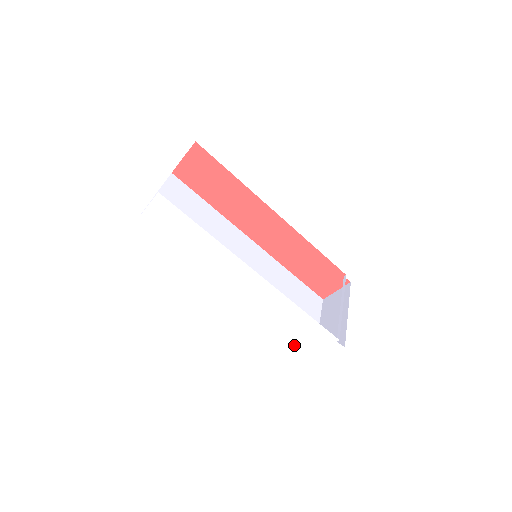
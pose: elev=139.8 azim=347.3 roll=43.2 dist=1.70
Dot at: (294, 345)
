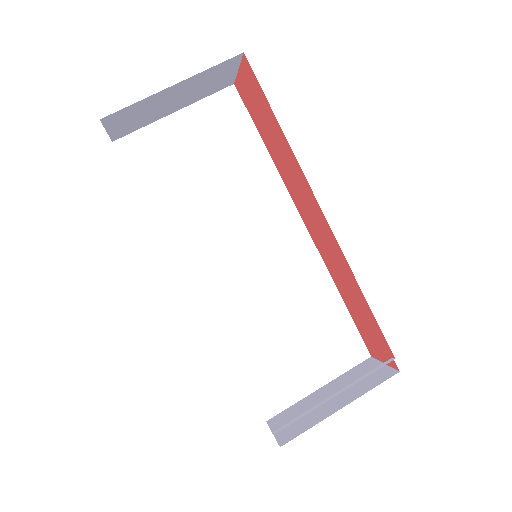
Dot at: (247, 387)
